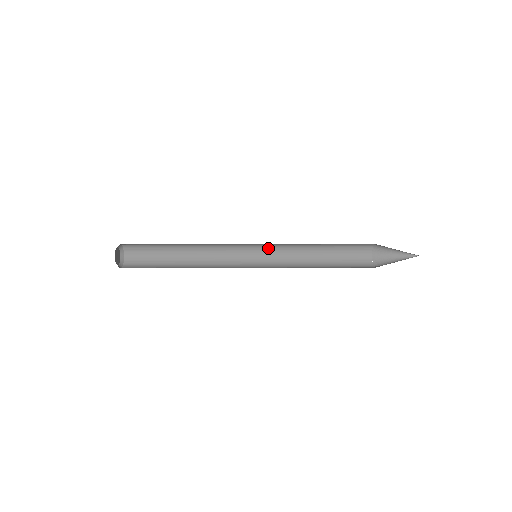
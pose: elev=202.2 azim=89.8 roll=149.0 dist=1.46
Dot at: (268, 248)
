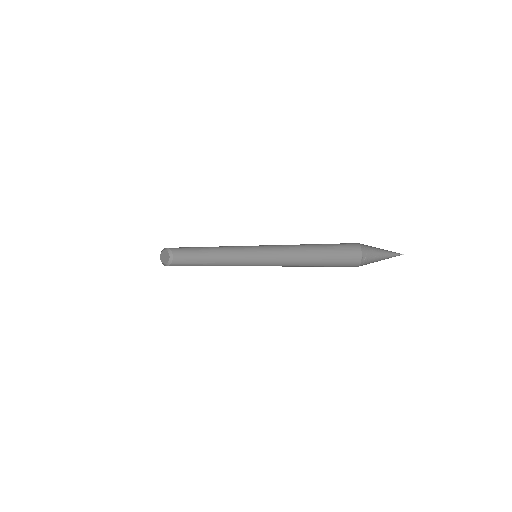
Dot at: occluded
